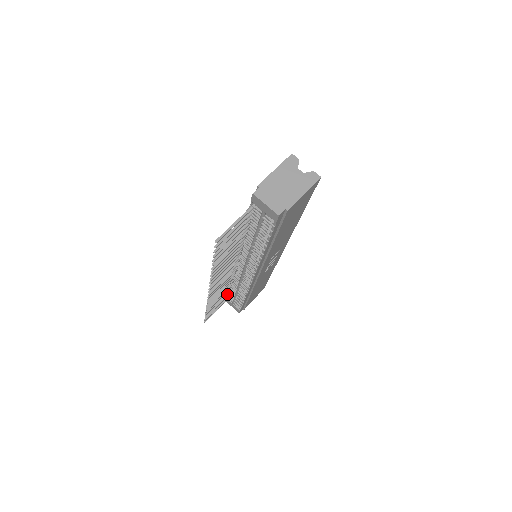
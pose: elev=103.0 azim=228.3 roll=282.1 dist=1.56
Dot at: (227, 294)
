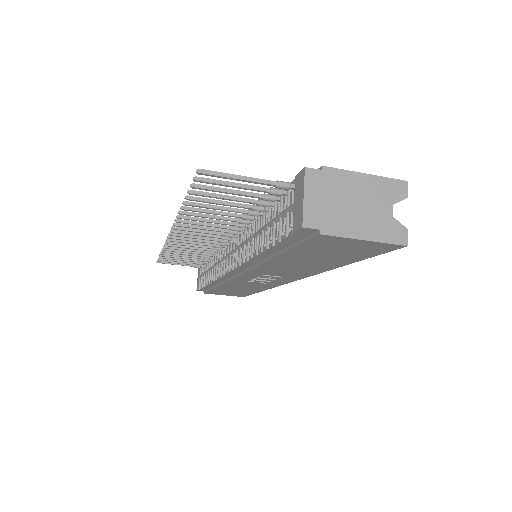
Dot at: occluded
